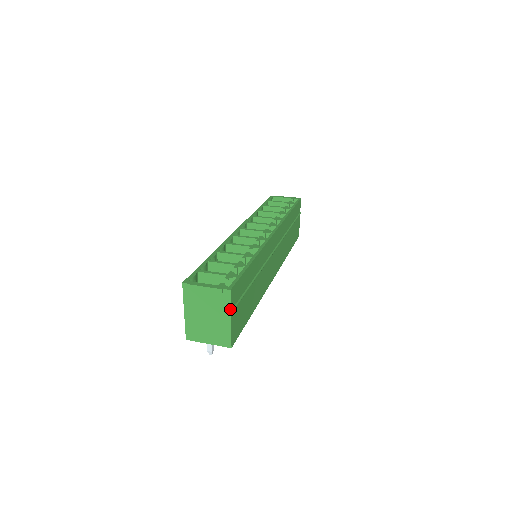
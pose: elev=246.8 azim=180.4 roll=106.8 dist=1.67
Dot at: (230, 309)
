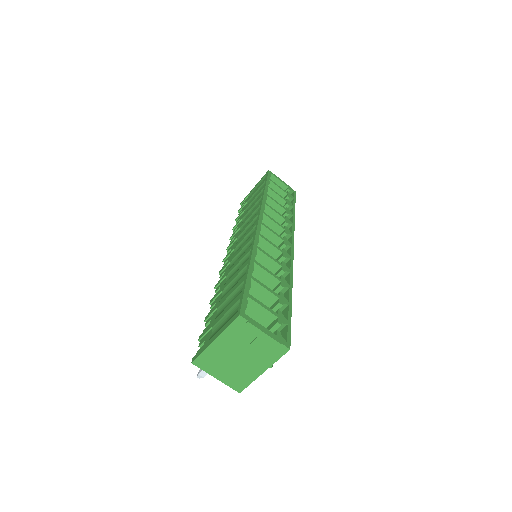
Dot at: occluded
